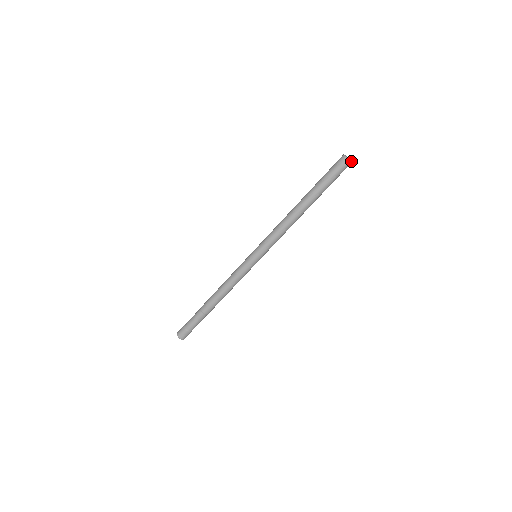
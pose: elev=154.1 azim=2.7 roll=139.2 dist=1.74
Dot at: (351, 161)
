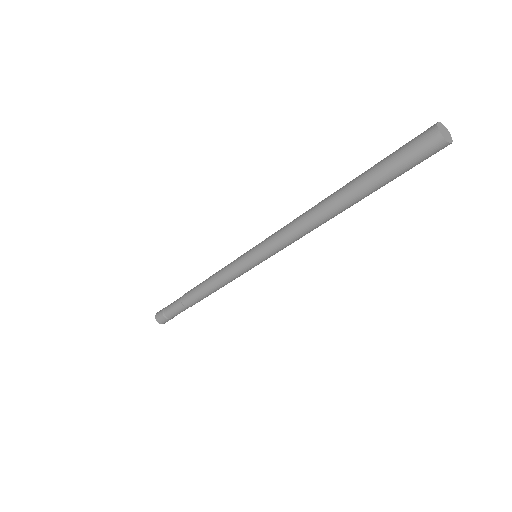
Dot at: (452, 141)
